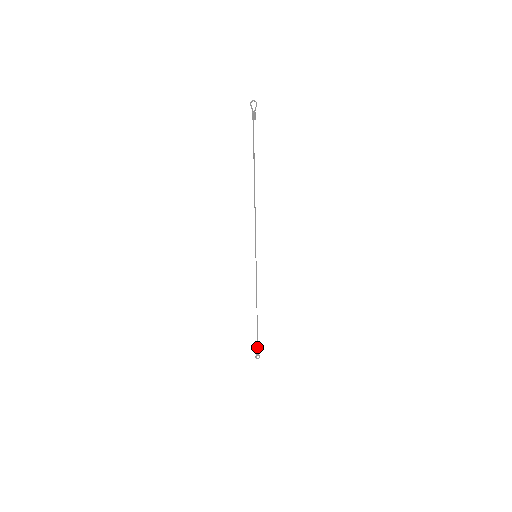
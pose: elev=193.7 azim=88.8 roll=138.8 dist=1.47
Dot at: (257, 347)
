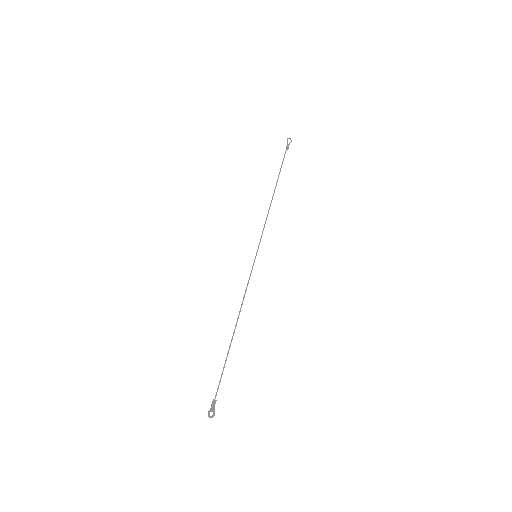
Dot at: (216, 393)
